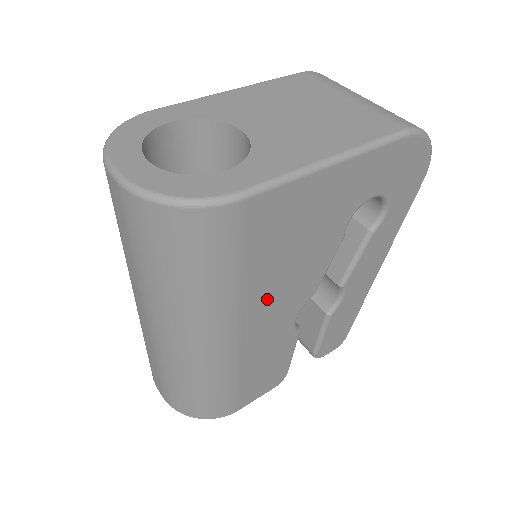
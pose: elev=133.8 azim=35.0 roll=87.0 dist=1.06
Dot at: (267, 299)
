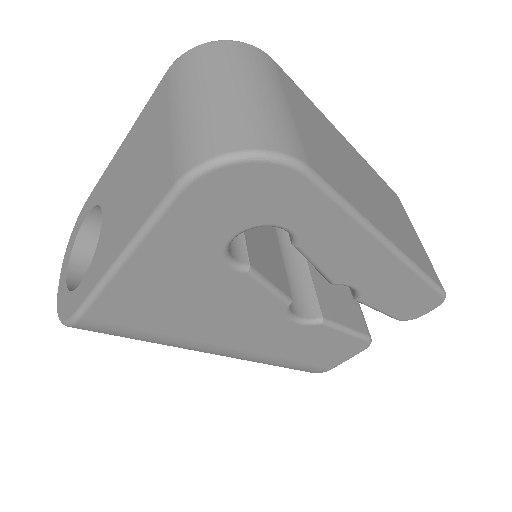
Dot at: (221, 330)
